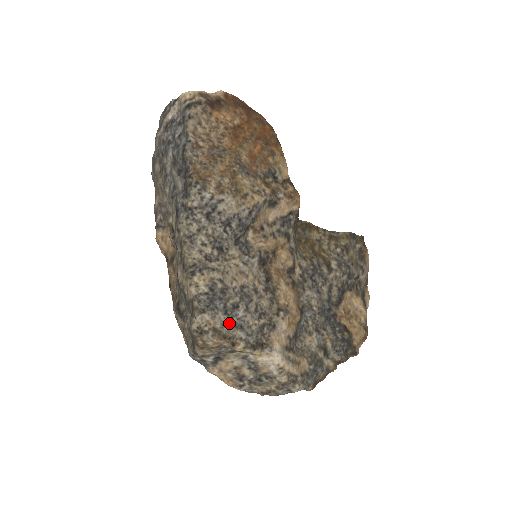
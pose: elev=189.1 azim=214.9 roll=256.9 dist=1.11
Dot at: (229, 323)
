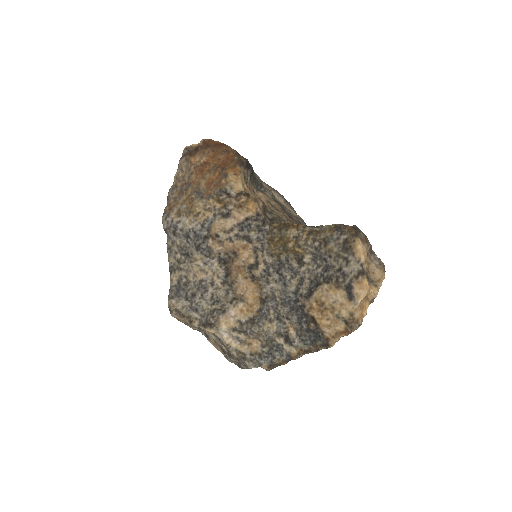
Dot at: (189, 307)
